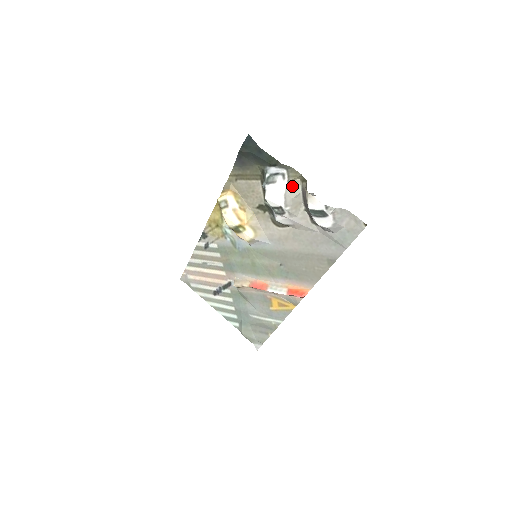
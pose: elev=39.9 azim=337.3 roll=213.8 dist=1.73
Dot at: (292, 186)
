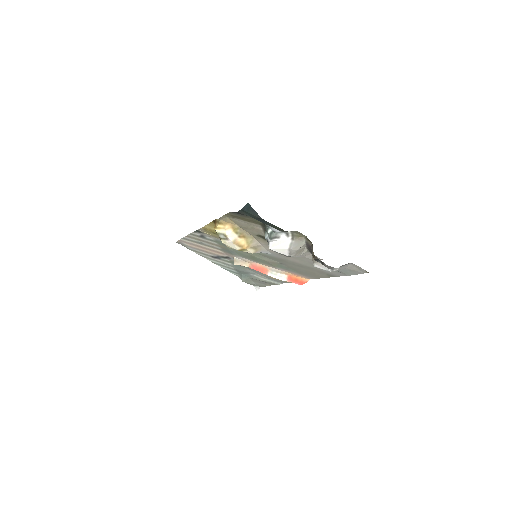
Dot at: (296, 242)
